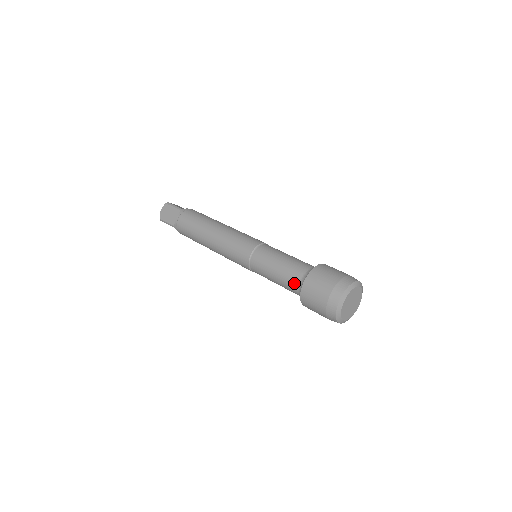
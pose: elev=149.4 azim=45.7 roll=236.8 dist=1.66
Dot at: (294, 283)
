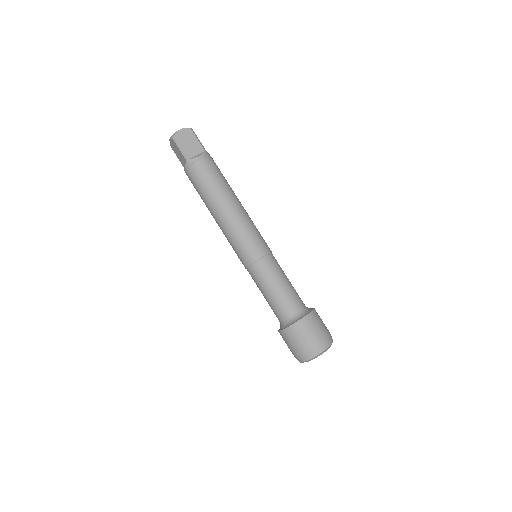
Dot at: occluded
